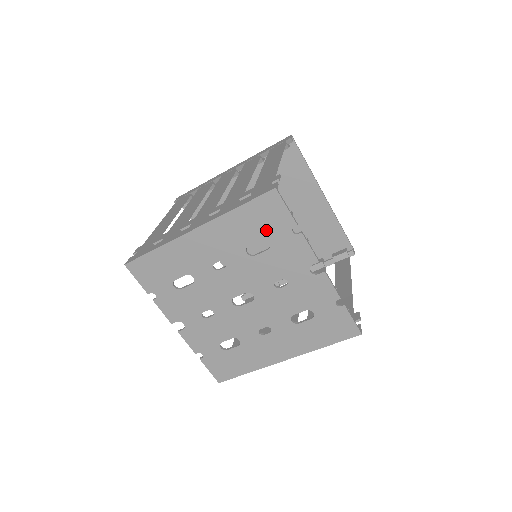
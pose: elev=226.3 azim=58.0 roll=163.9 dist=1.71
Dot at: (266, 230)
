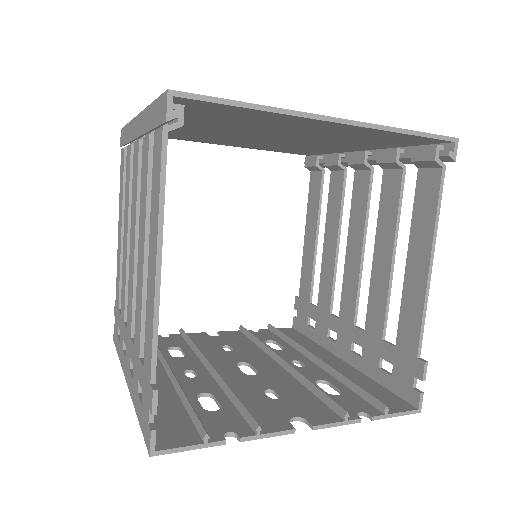
Dot at: occluded
